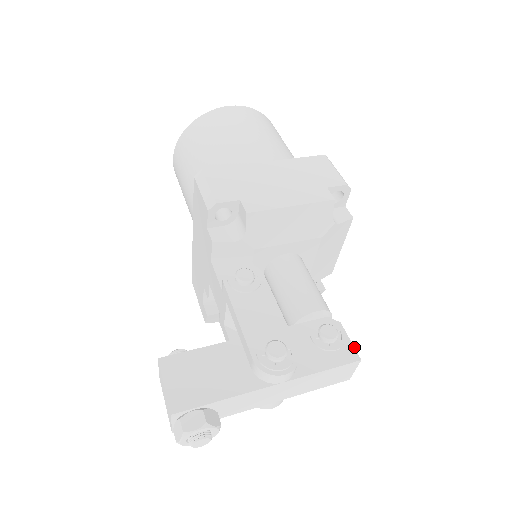
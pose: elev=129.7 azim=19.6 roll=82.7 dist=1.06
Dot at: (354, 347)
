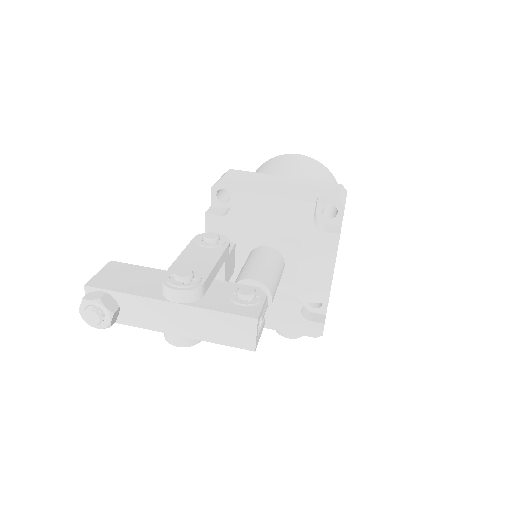
Dot at: (261, 310)
